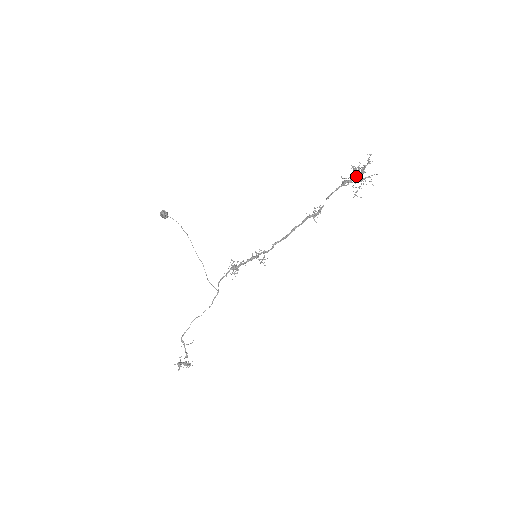
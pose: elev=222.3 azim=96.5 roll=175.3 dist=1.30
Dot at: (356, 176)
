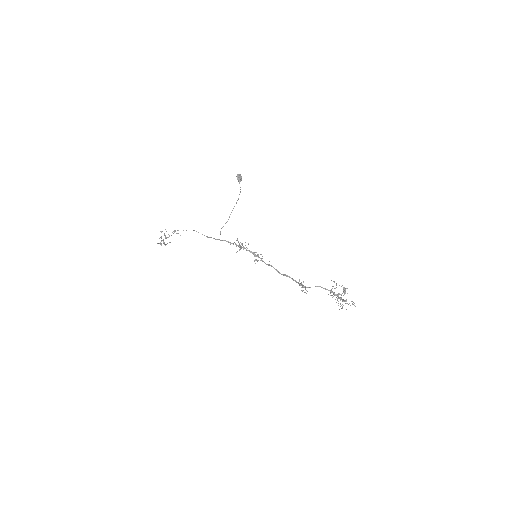
Dot at: (340, 298)
